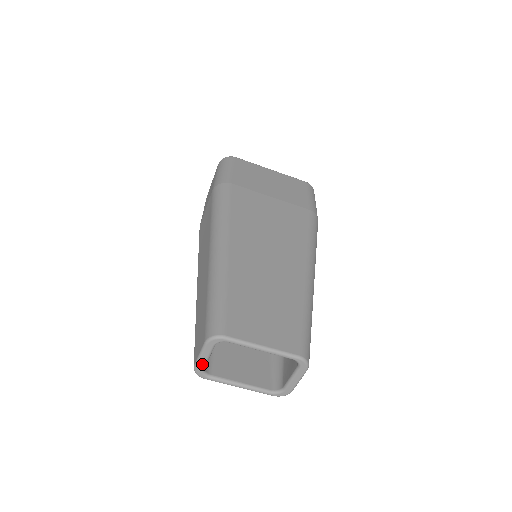
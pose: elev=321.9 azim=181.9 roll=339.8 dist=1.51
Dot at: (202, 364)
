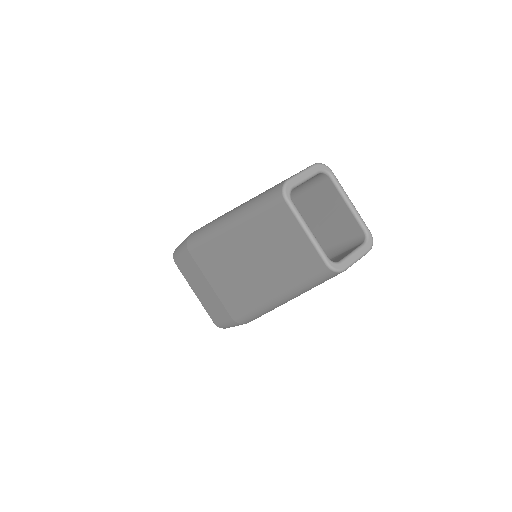
Dot at: (298, 181)
